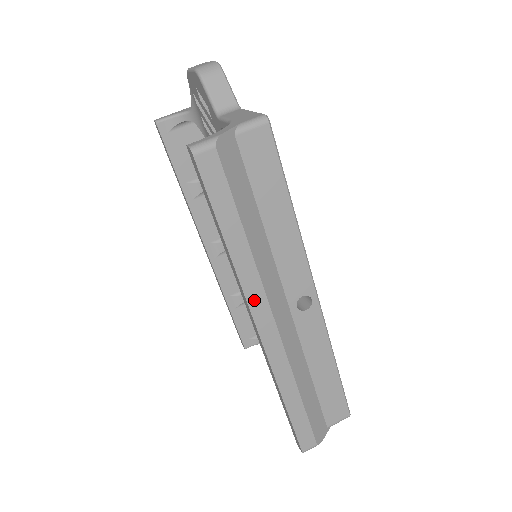
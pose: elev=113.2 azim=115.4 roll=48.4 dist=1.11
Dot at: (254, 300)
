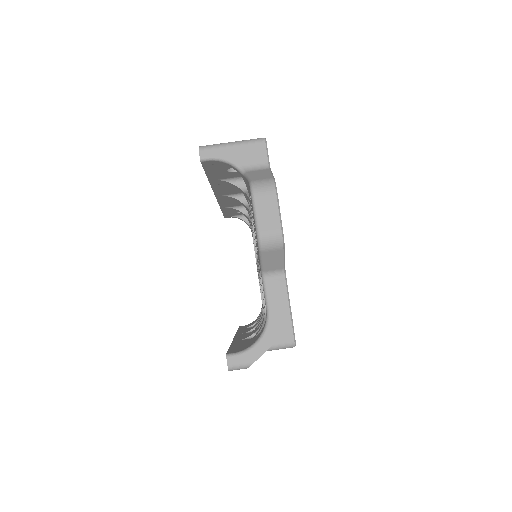
Dot at: occluded
